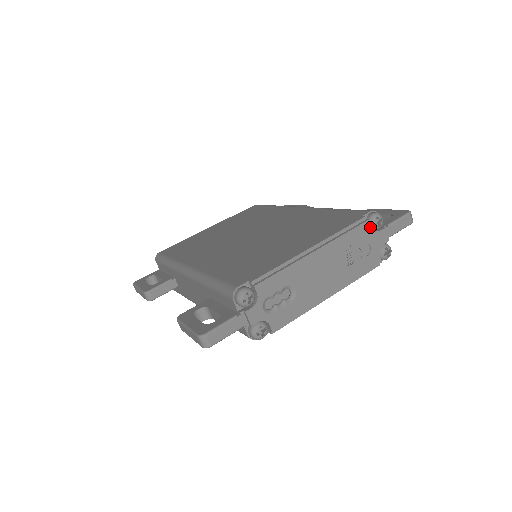
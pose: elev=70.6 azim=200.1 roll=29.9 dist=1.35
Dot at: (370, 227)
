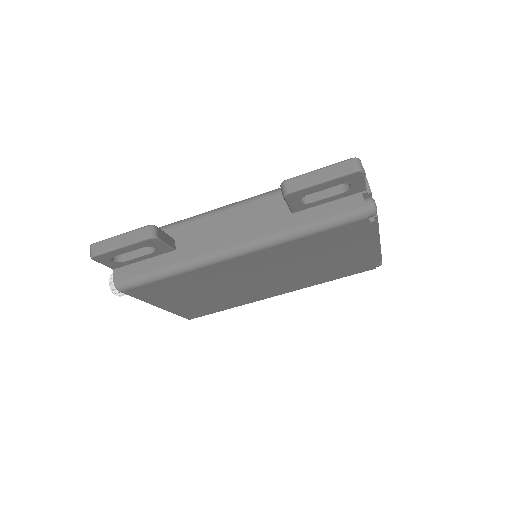
Dot at: occluded
